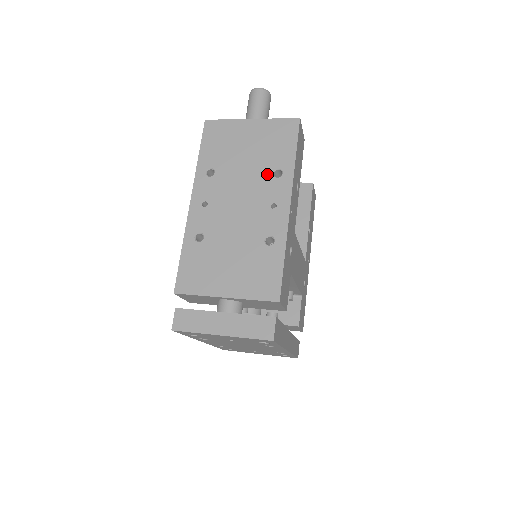
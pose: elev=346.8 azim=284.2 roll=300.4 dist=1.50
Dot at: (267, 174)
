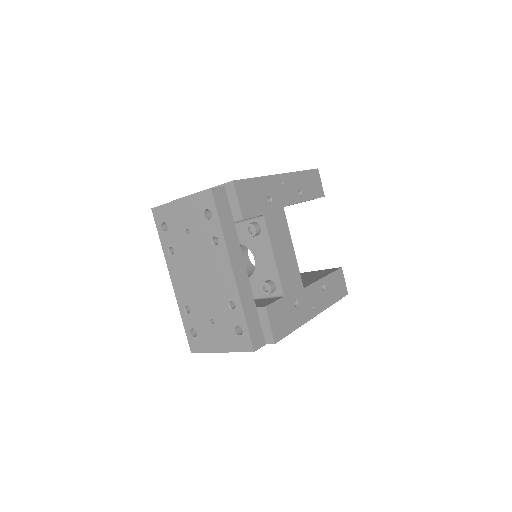
Dot at: occluded
